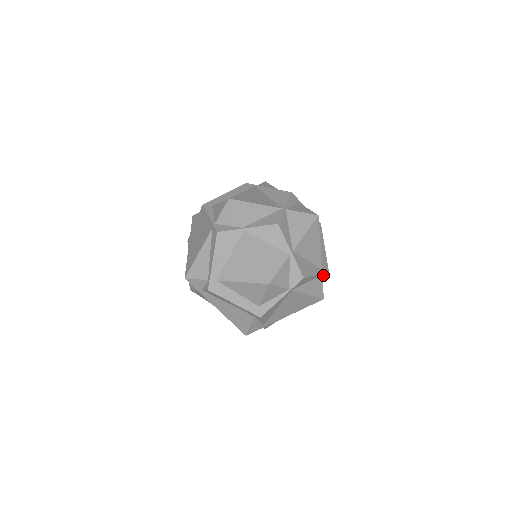
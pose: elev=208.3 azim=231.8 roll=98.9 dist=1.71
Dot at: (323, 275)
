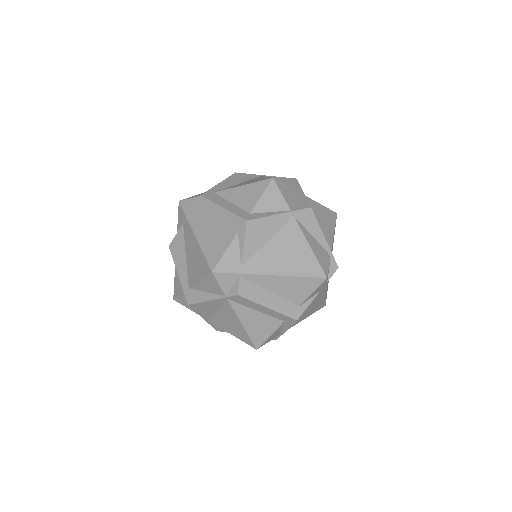
Dot at: (331, 263)
